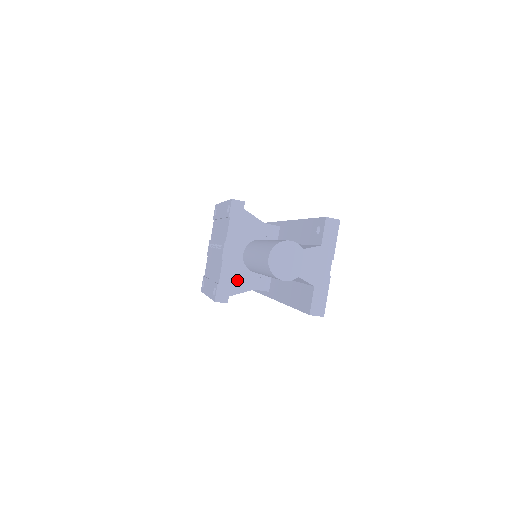
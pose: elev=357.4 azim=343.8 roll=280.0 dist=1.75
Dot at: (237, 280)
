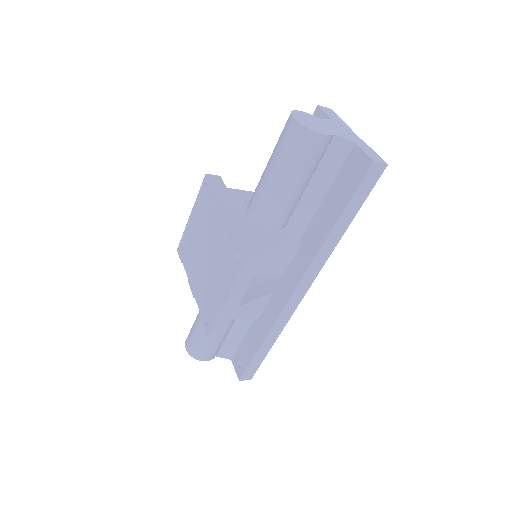
Dot at: (258, 236)
